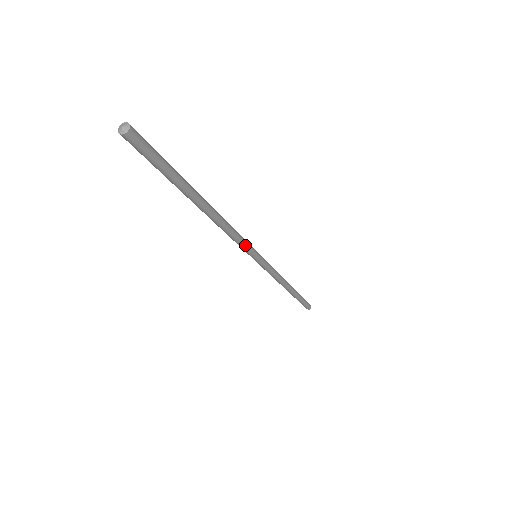
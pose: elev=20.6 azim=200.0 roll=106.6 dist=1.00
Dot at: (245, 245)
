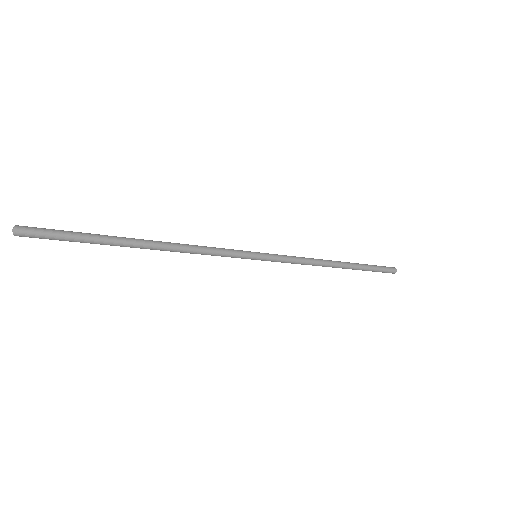
Dot at: (226, 256)
